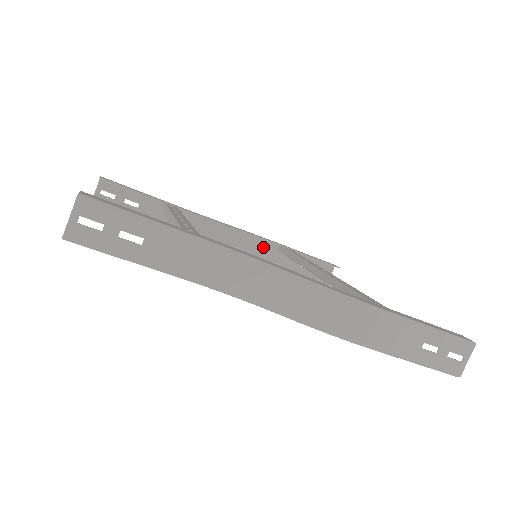
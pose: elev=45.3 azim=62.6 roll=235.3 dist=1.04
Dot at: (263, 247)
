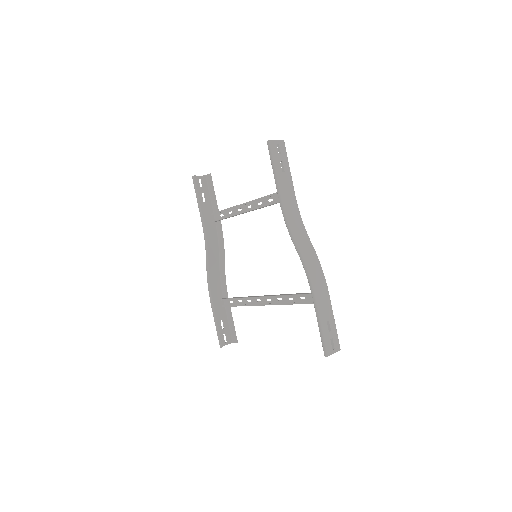
Dot at: (217, 289)
